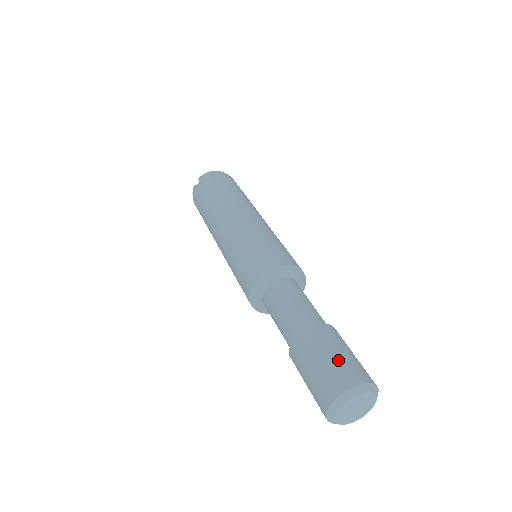
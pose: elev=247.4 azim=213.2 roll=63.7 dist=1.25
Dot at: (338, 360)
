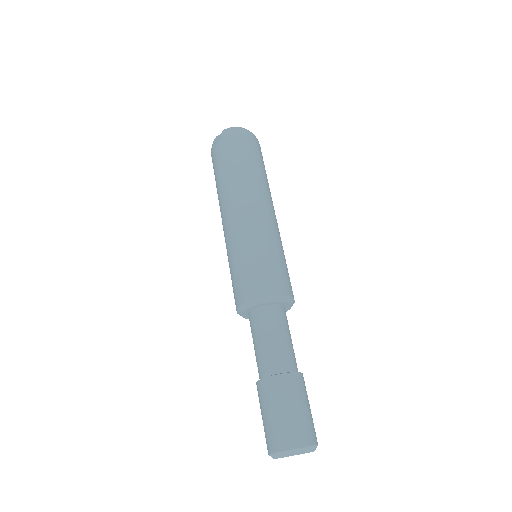
Dot at: (292, 418)
